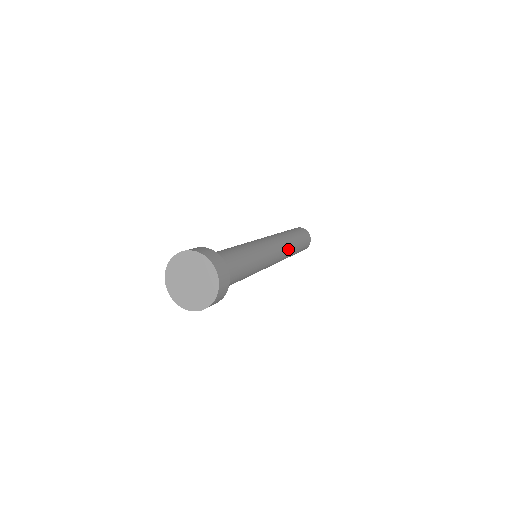
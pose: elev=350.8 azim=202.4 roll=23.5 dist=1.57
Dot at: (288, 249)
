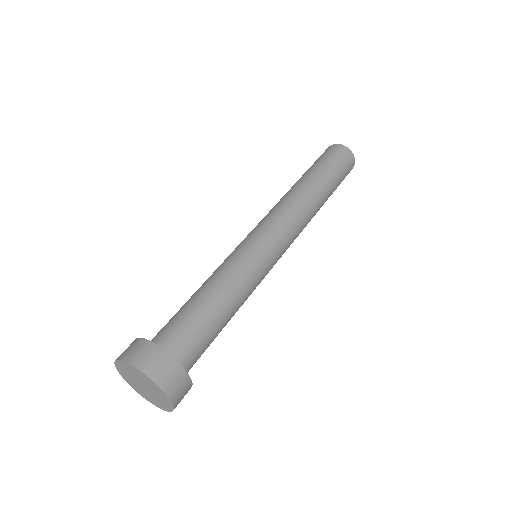
Dot at: (307, 213)
